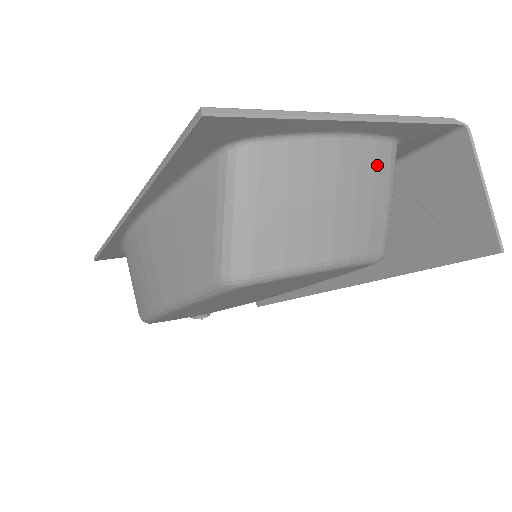
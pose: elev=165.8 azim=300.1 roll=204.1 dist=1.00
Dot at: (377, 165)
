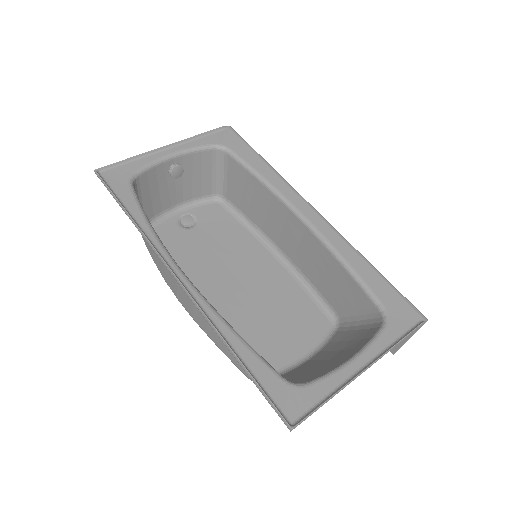
Dot at: (364, 339)
